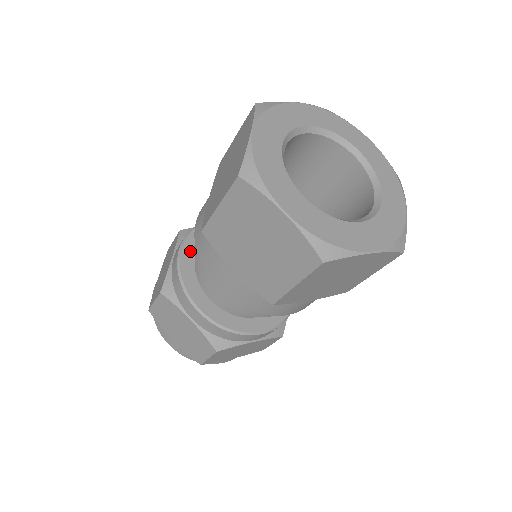
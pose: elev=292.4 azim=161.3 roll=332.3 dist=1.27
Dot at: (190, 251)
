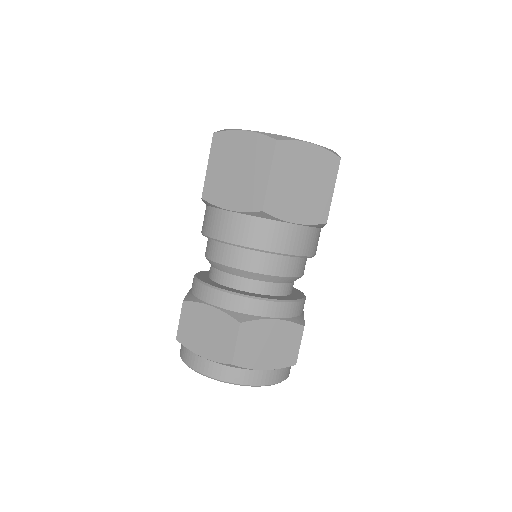
Dot at: (204, 274)
